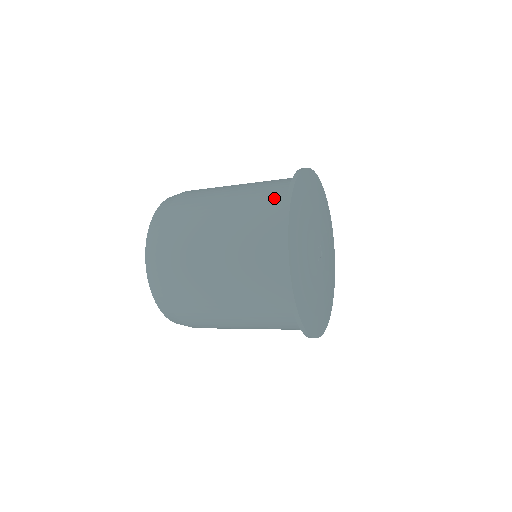
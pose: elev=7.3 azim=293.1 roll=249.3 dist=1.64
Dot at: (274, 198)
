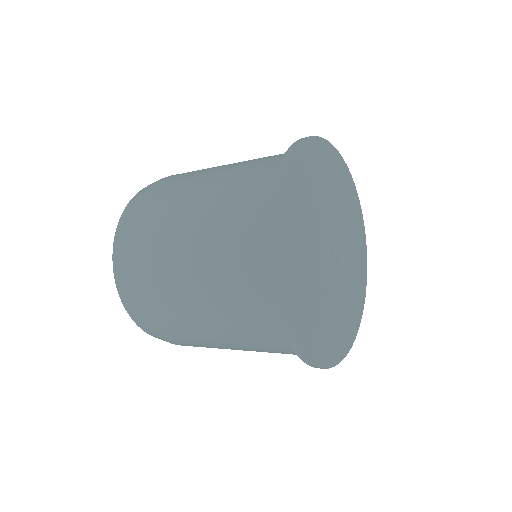
Dot at: occluded
